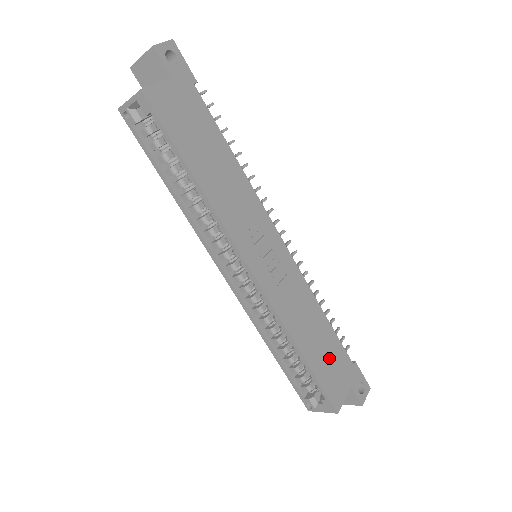
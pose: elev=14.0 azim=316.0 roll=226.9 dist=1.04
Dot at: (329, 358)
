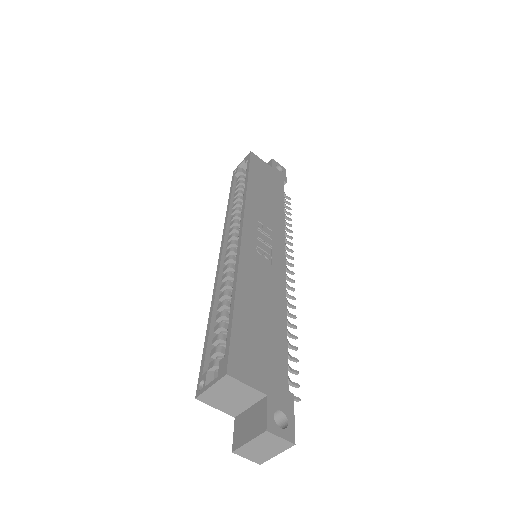
Dot at: (262, 340)
